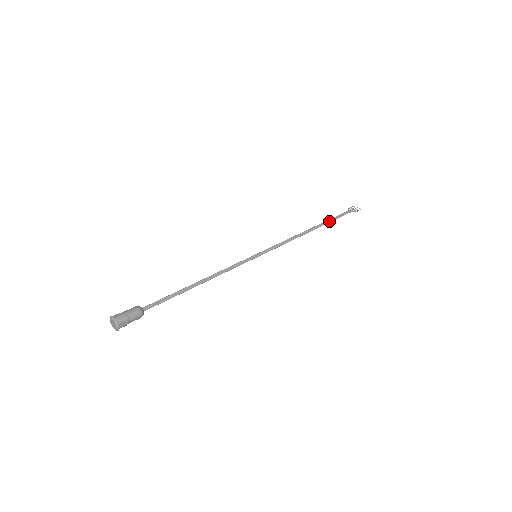
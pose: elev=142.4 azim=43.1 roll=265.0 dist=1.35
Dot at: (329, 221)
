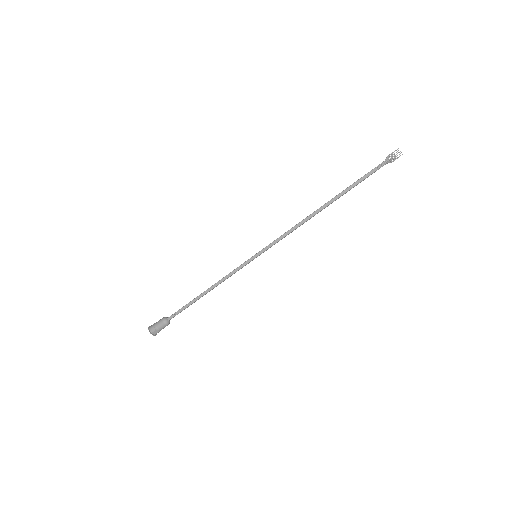
Dot at: (348, 189)
